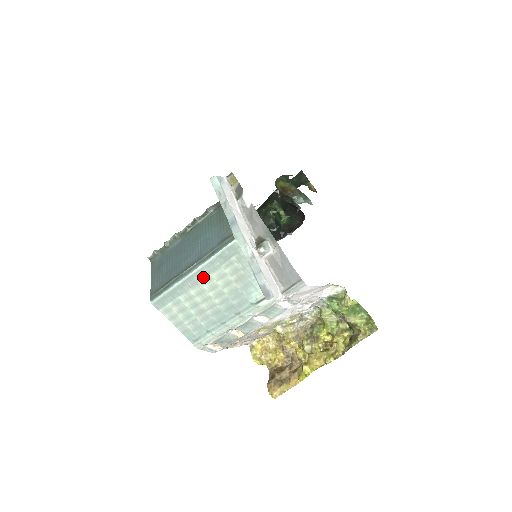
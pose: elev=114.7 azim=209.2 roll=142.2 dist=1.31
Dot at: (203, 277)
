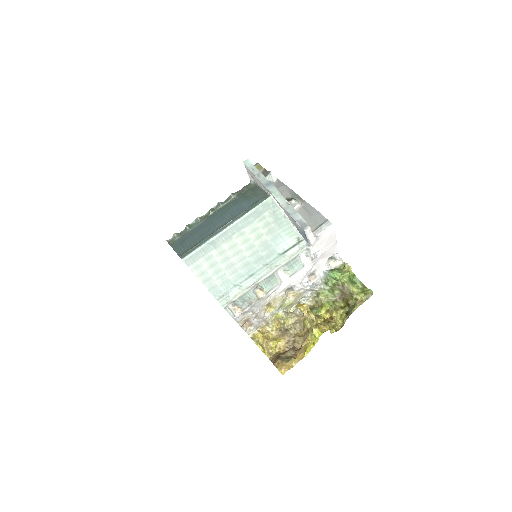
Dot at: (237, 231)
